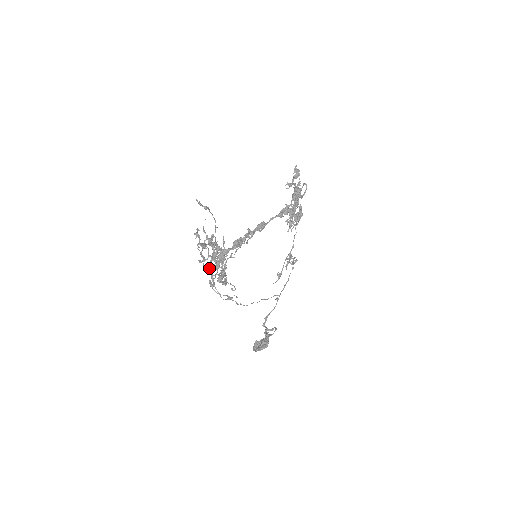
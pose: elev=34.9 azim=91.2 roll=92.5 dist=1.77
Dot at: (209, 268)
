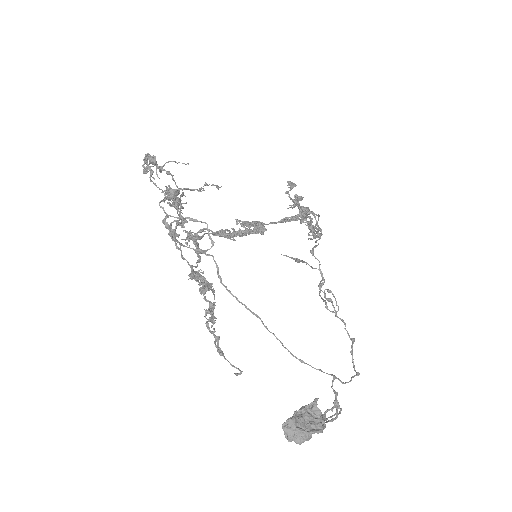
Dot at: (169, 231)
